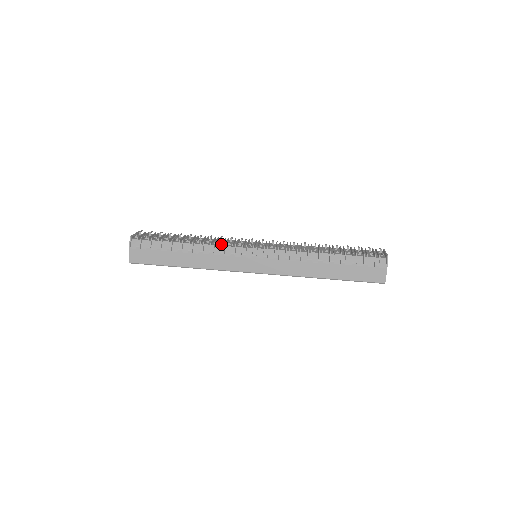
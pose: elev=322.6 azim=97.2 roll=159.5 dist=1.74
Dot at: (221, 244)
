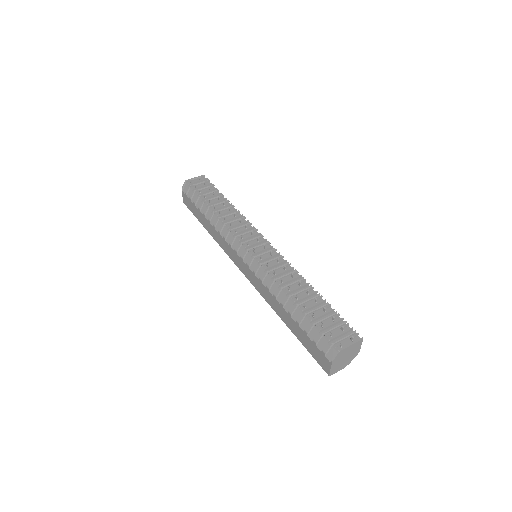
Dot at: (227, 228)
